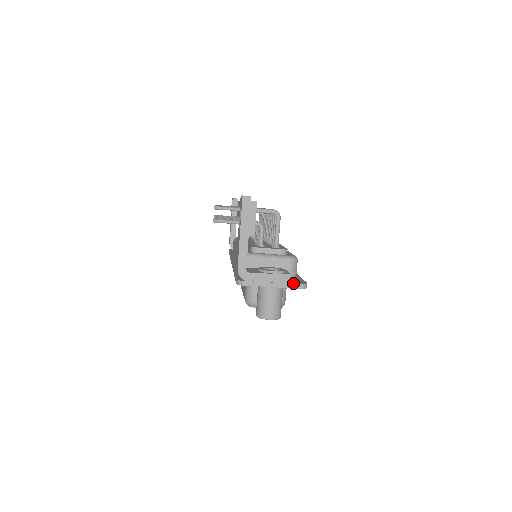
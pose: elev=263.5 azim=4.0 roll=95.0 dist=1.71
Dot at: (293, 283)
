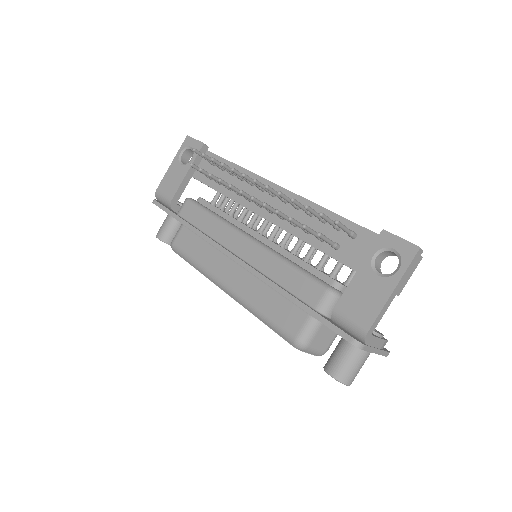
Dot at: (386, 350)
